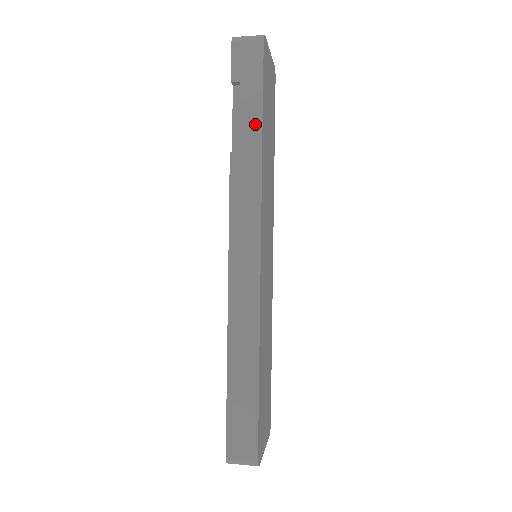
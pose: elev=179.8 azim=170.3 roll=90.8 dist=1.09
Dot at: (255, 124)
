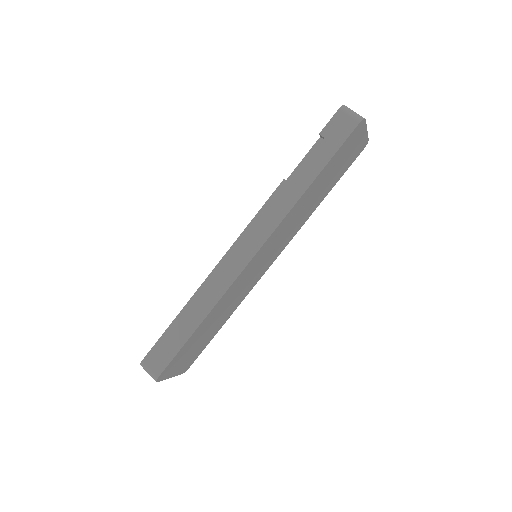
Dot at: (313, 173)
